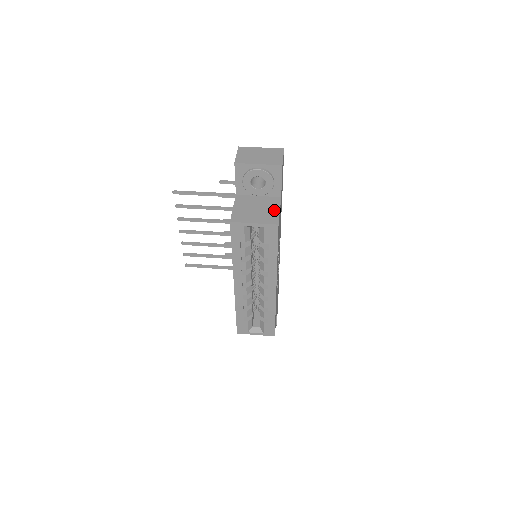
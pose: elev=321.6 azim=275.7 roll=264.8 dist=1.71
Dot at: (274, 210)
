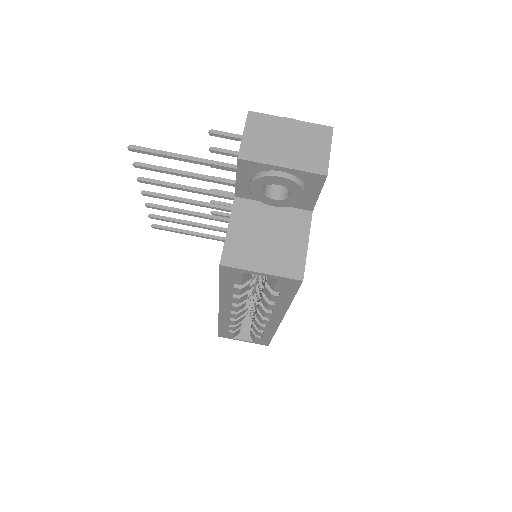
Dot at: (298, 243)
